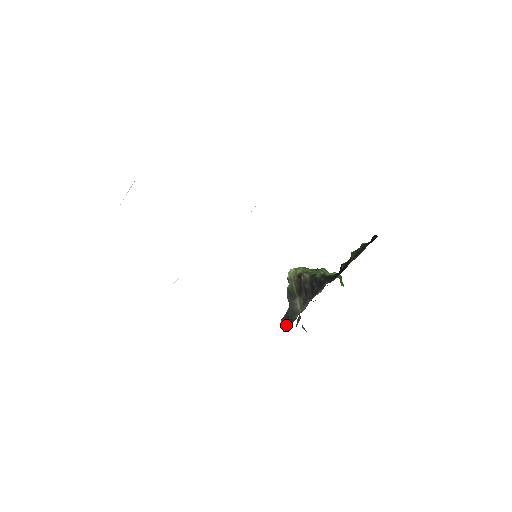
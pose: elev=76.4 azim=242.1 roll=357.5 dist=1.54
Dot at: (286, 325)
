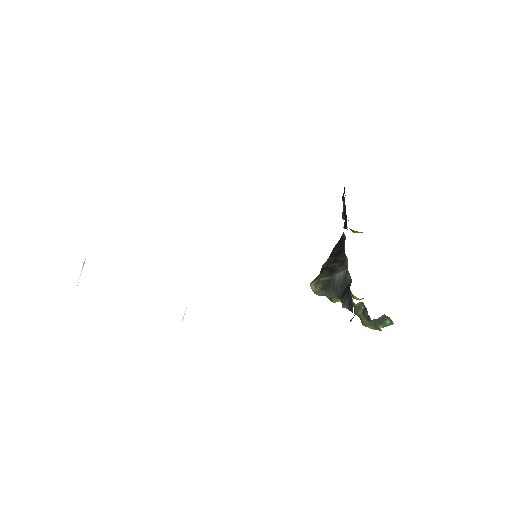
Dot at: (348, 293)
